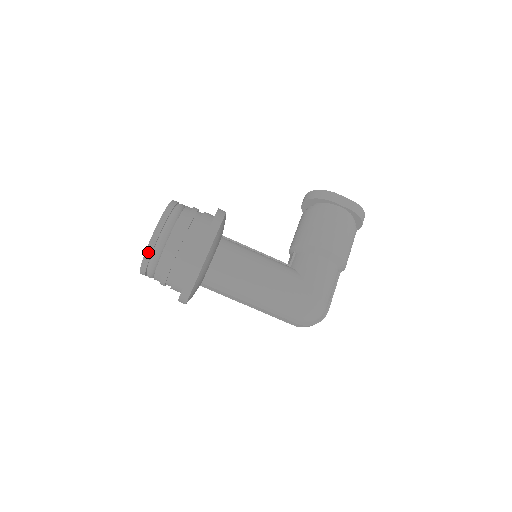
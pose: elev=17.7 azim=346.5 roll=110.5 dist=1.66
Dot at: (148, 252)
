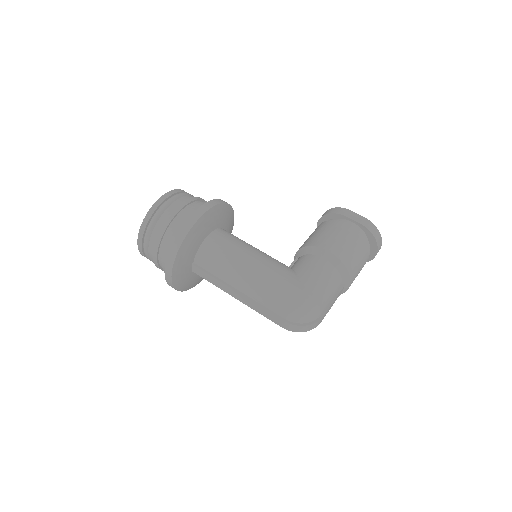
Dot at: (146, 220)
